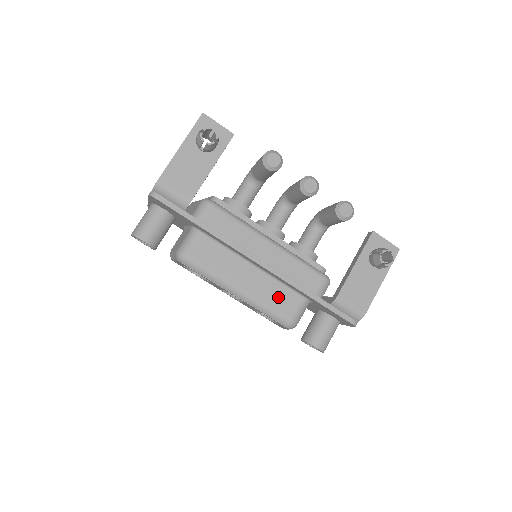
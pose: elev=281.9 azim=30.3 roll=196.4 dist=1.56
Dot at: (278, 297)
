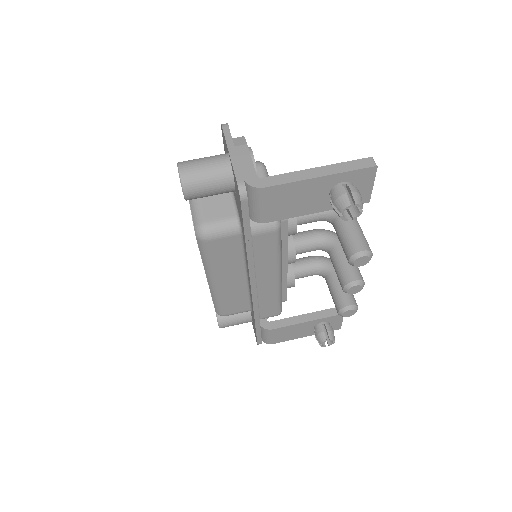
Dot at: (235, 300)
